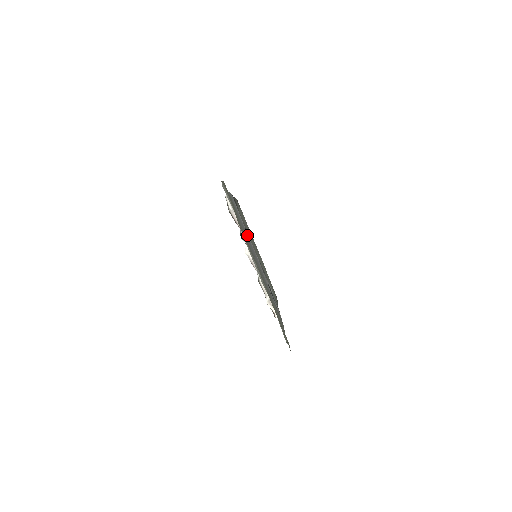
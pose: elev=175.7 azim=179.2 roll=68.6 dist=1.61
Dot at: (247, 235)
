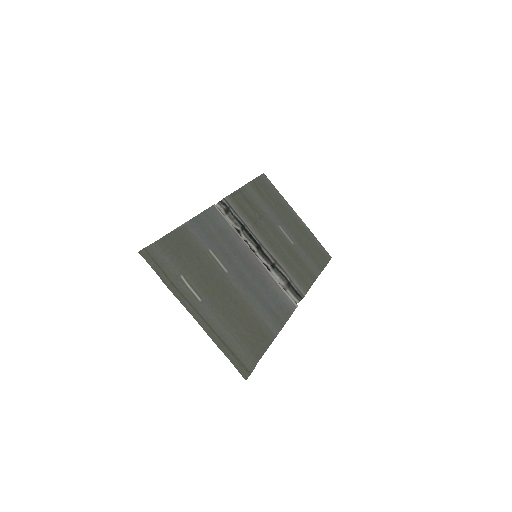
Dot at: (237, 243)
